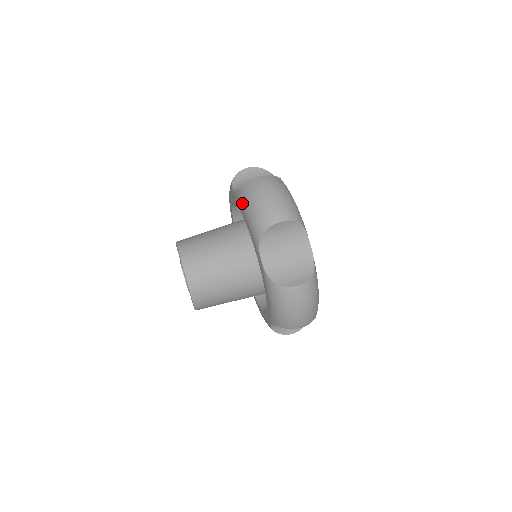
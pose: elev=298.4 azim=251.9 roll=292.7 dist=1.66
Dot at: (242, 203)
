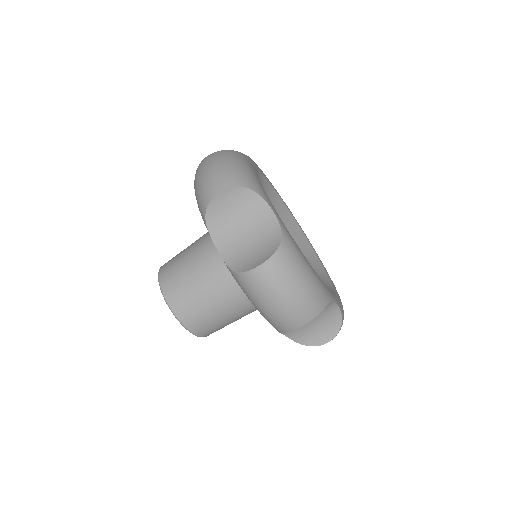
Dot at: occluded
